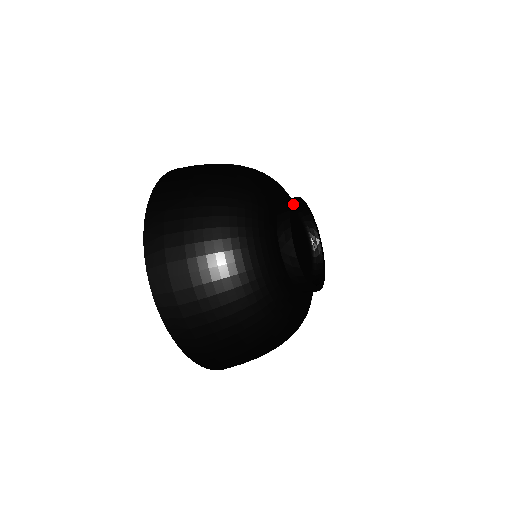
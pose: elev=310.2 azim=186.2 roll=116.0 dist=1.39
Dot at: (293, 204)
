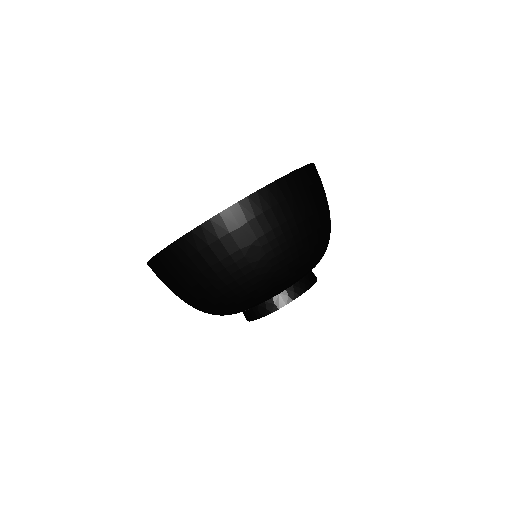
Dot at: occluded
